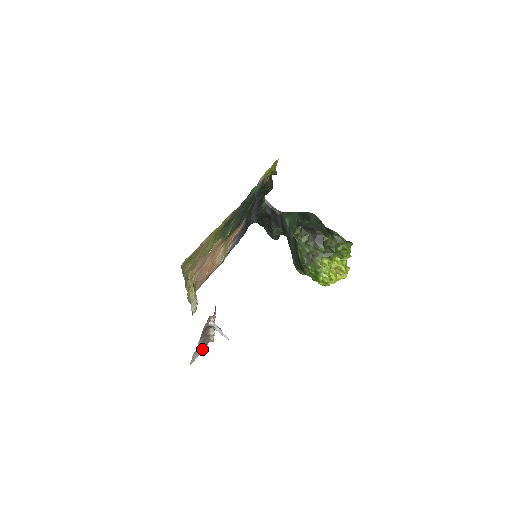
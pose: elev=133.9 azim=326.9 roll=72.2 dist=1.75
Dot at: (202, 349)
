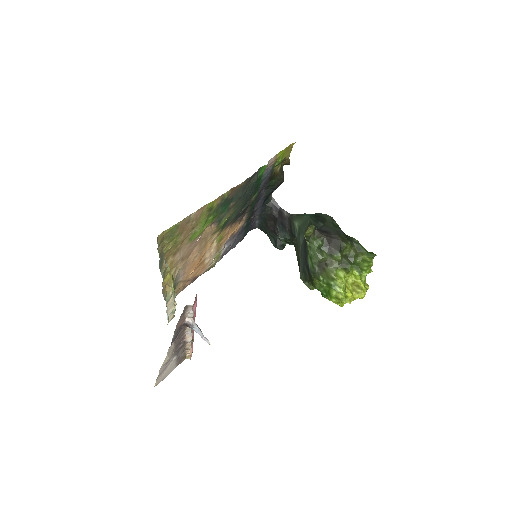
Dot at: (175, 366)
